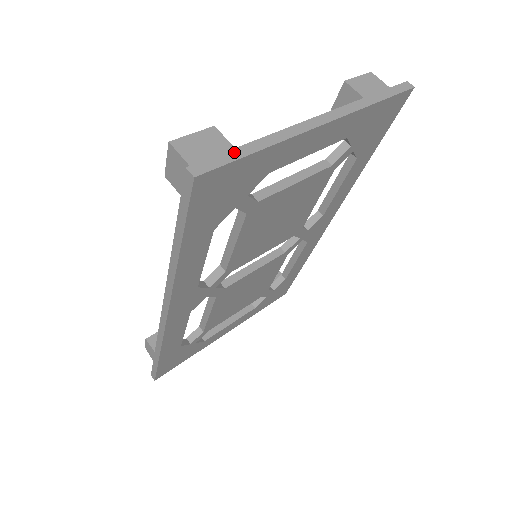
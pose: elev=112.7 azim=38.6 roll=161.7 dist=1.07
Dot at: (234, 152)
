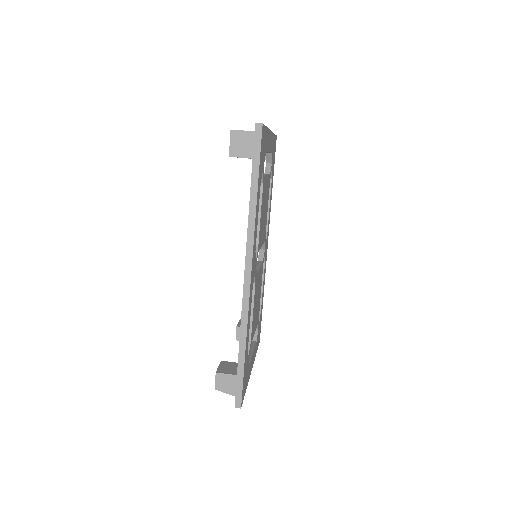
Dot at: occluded
